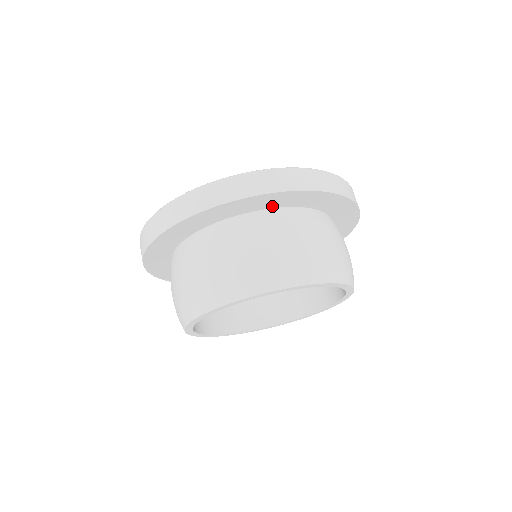
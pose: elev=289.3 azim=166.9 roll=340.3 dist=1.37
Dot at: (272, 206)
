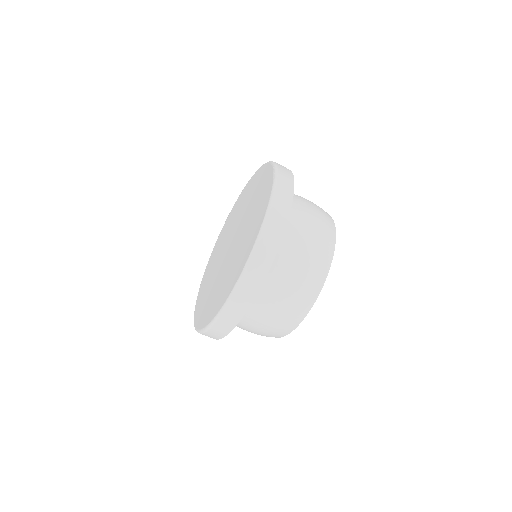
Dot at: occluded
